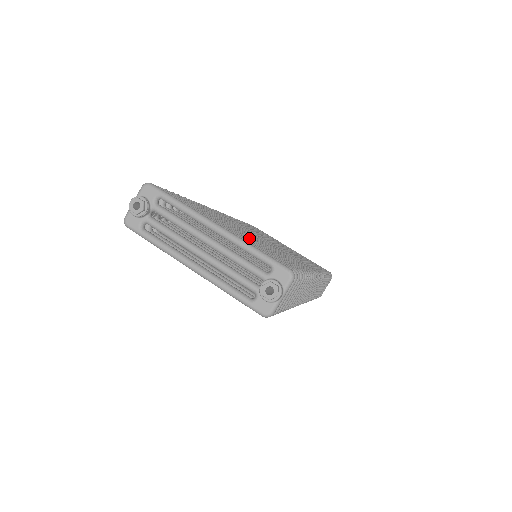
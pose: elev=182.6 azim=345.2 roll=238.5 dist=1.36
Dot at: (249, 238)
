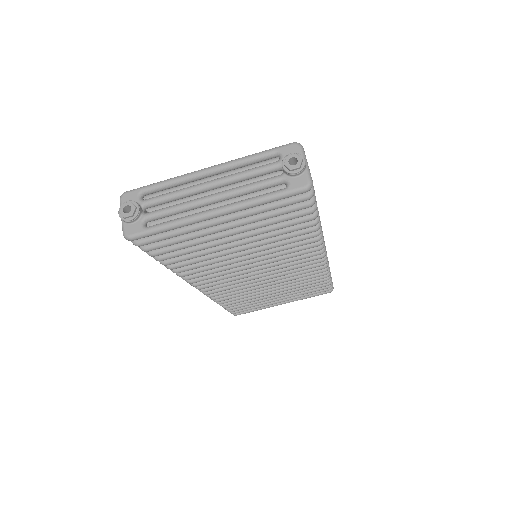
Dot at: occluded
